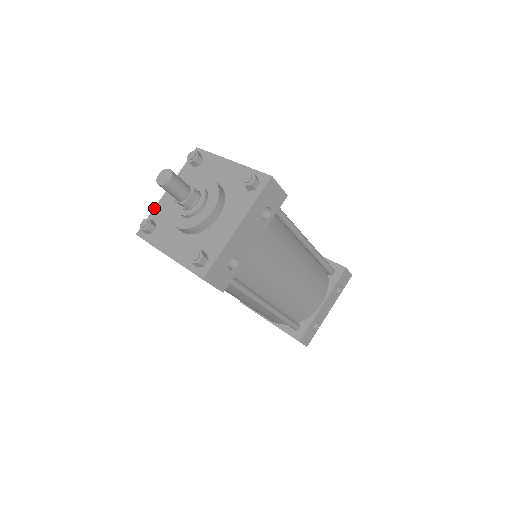
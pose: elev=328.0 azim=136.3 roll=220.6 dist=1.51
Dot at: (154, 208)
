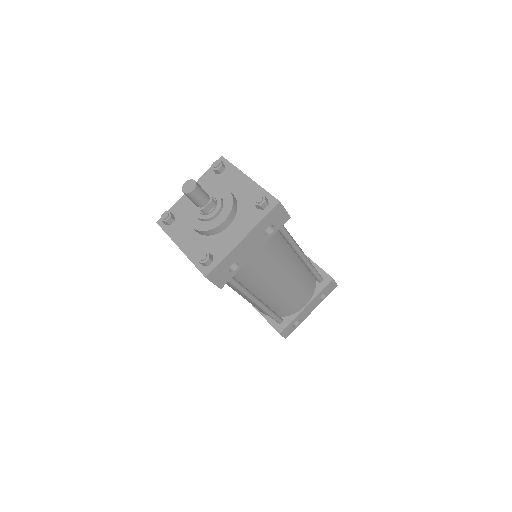
Dot at: (176, 202)
